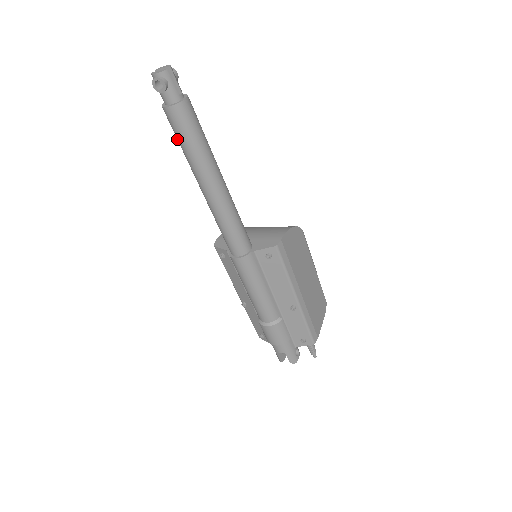
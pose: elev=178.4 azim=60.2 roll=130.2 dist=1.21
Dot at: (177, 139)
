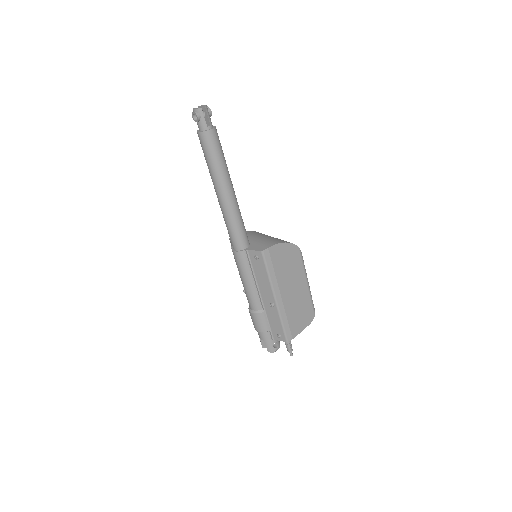
Dot at: (204, 155)
